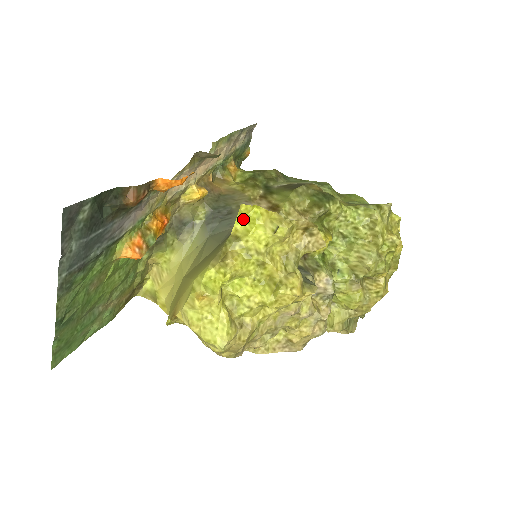
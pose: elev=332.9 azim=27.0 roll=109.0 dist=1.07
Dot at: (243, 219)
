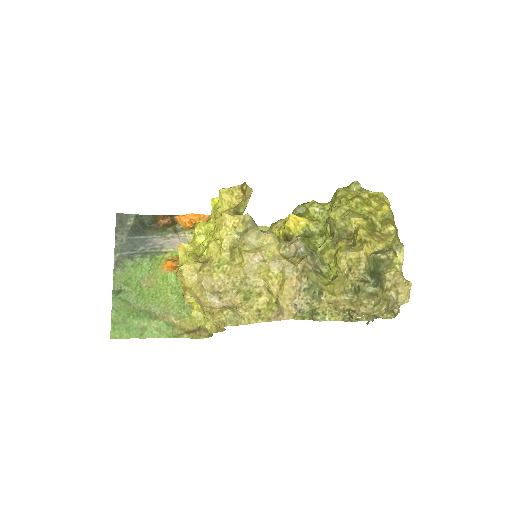
Dot at: occluded
